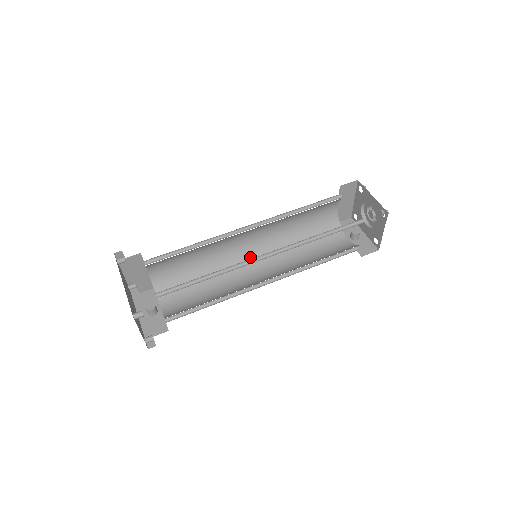
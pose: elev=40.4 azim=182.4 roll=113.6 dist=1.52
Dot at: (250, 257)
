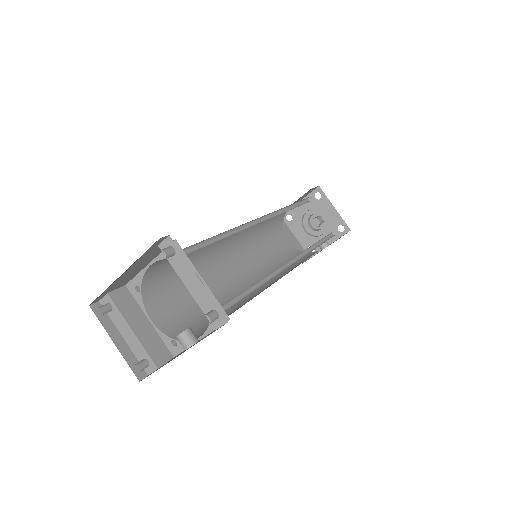
Dot at: occluded
